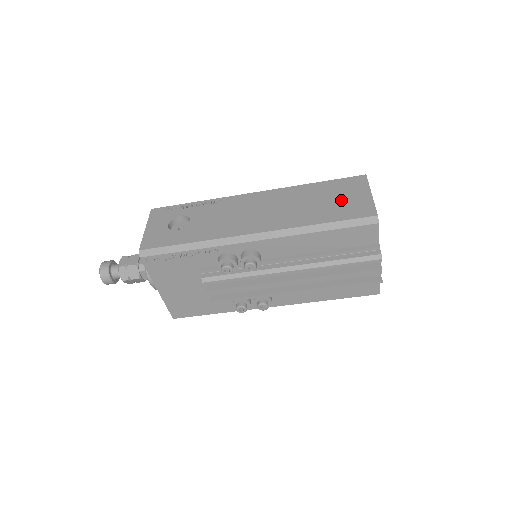
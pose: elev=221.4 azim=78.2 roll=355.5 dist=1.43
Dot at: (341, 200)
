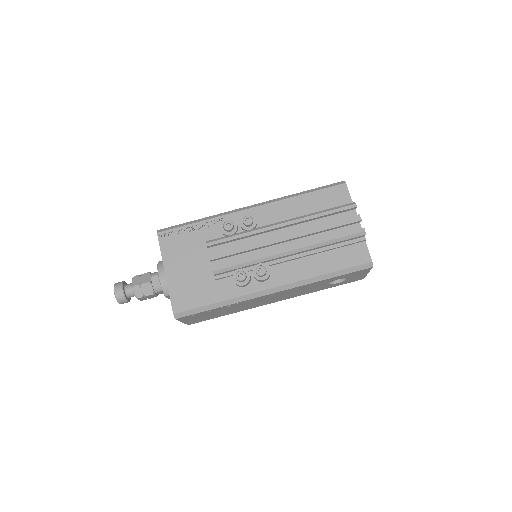
Dot at: occluded
